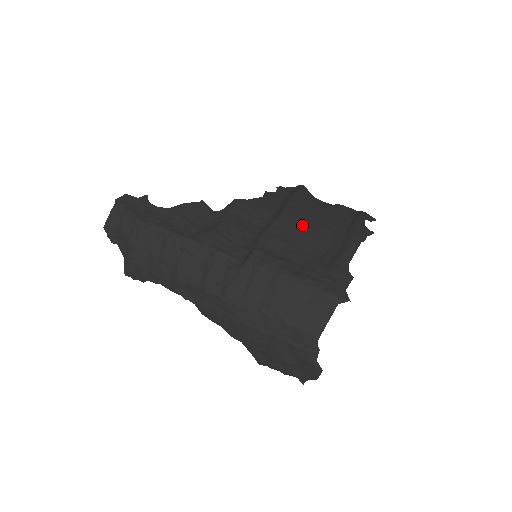
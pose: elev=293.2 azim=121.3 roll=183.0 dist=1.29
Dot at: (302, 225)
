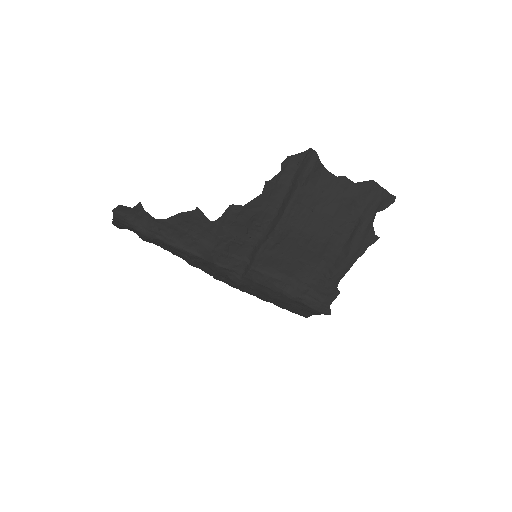
Dot at: (301, 236)
